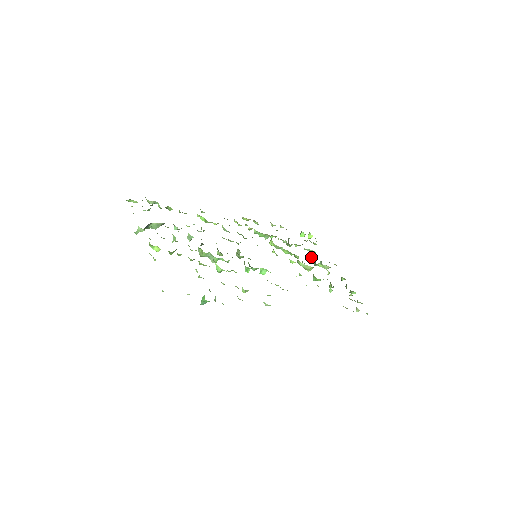
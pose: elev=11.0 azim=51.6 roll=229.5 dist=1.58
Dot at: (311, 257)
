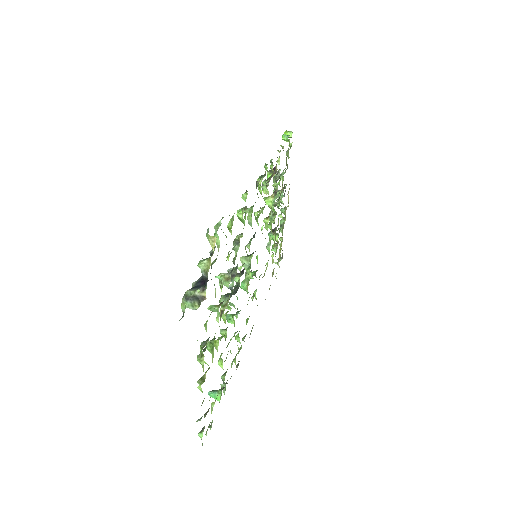
Dot at: occluded
